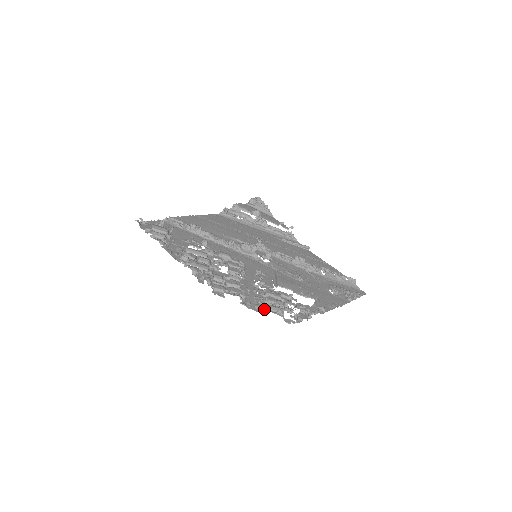
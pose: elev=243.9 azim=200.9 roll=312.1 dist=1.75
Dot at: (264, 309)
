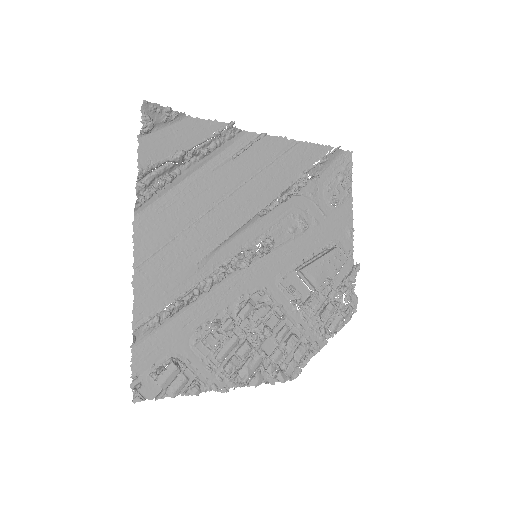
Dot at: occluded
